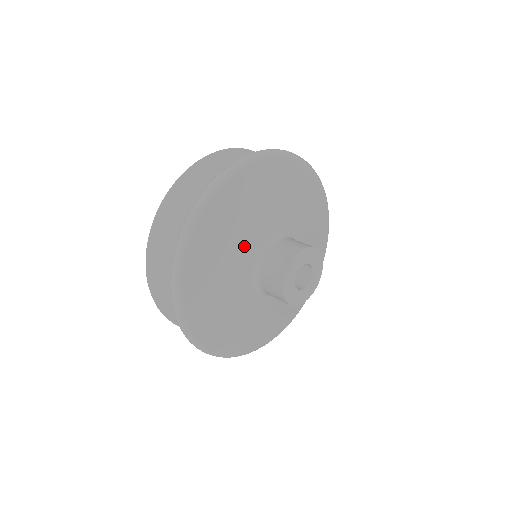
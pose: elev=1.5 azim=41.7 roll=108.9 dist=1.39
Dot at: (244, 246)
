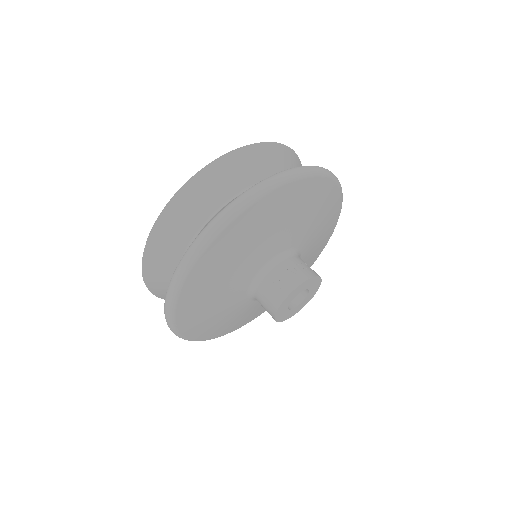
Dot at: (298, 231)
